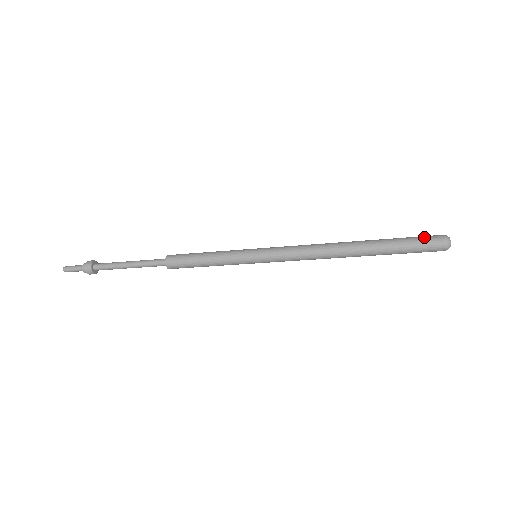
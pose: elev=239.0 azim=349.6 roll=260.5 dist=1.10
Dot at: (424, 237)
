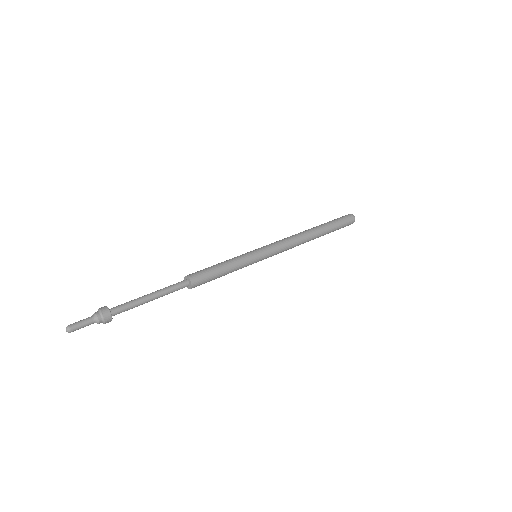
Dot at: (347, 221)
